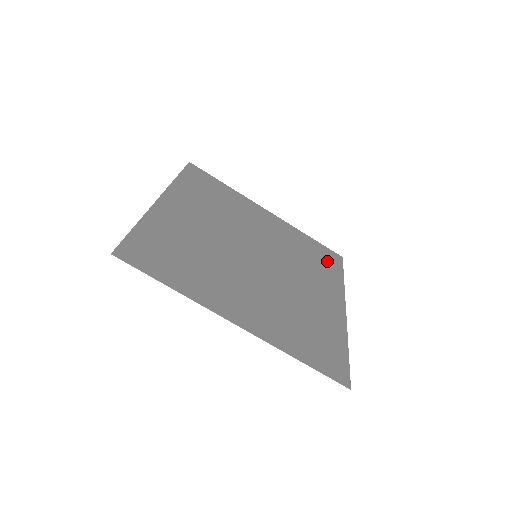
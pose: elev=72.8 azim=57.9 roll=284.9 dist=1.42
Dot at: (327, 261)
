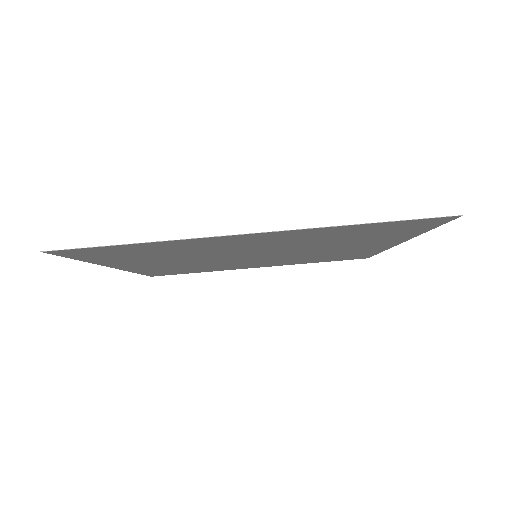
Dot at: (350, 256)
